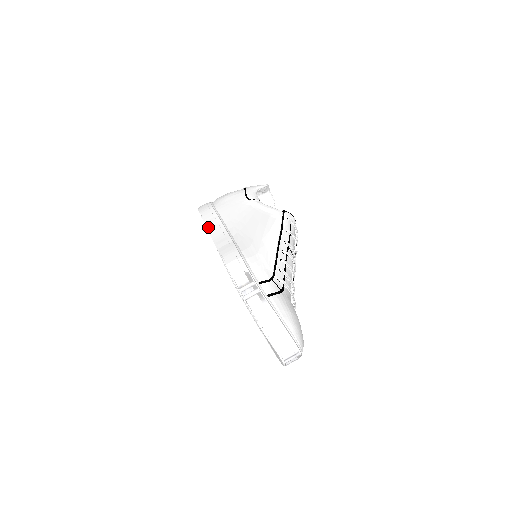
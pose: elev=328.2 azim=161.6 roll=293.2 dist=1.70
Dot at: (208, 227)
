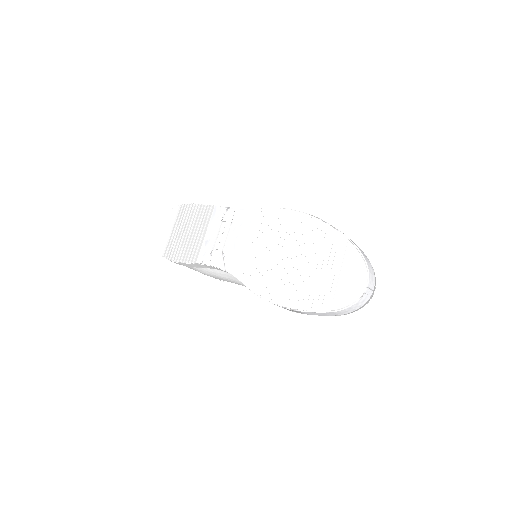
Dot at: (220, 206)
